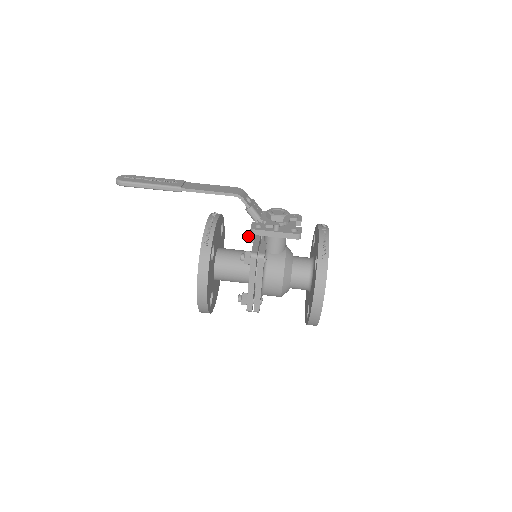
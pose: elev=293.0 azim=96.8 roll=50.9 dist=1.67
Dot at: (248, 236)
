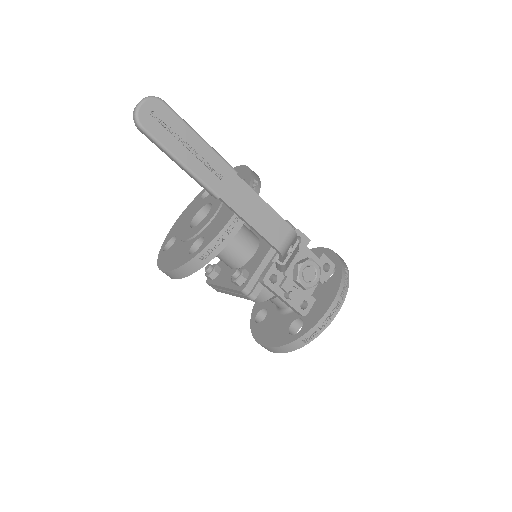
Dot at: occluded
